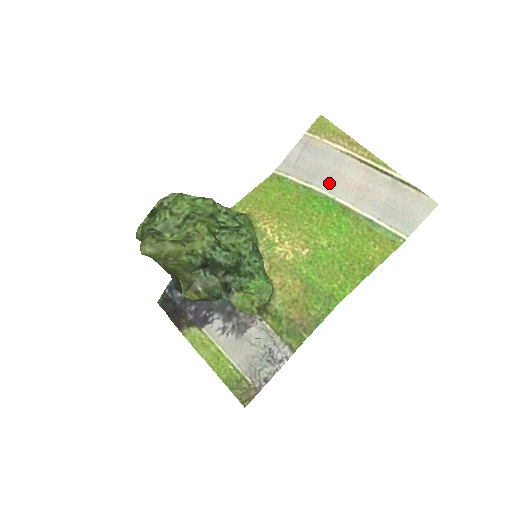
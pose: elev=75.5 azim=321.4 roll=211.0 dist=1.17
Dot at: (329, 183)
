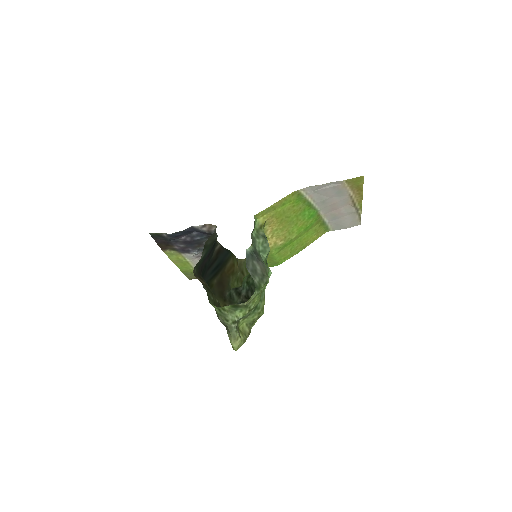
Dot at: (325, 205)
